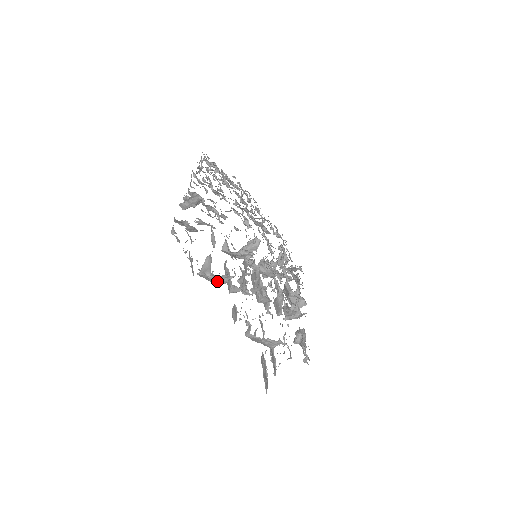
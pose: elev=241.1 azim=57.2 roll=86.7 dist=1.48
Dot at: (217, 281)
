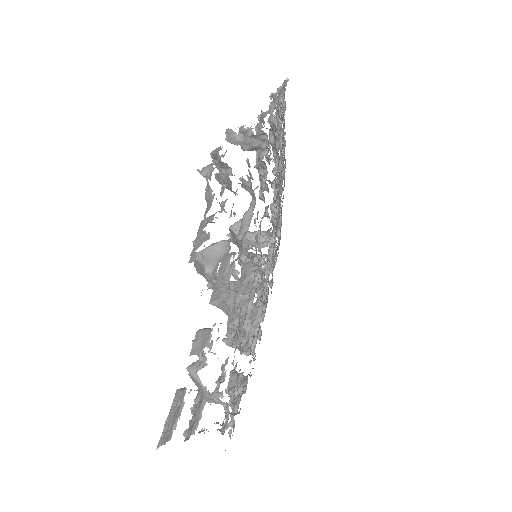
Dot at: (210, 283)
